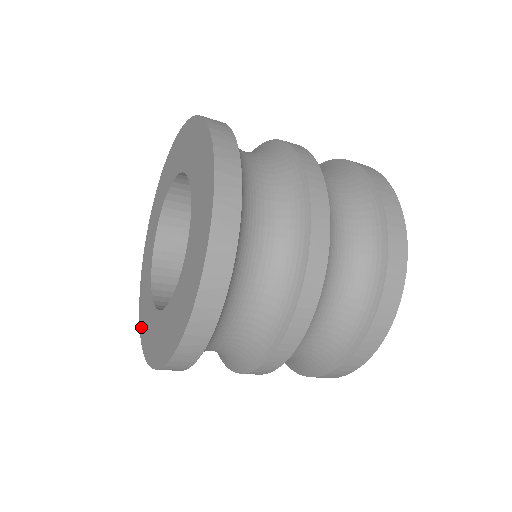
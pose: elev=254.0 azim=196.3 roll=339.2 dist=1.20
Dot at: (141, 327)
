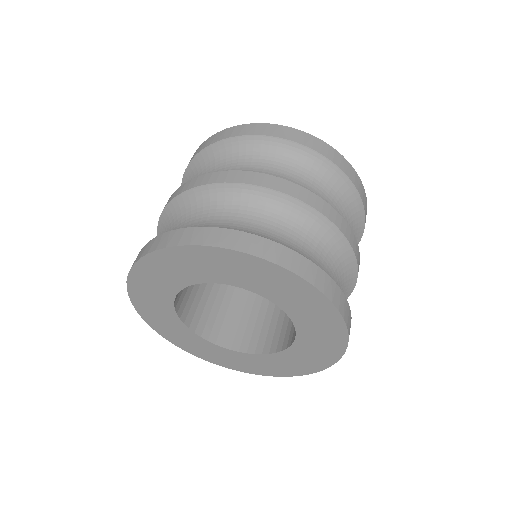
Dot at: (252, 372)
